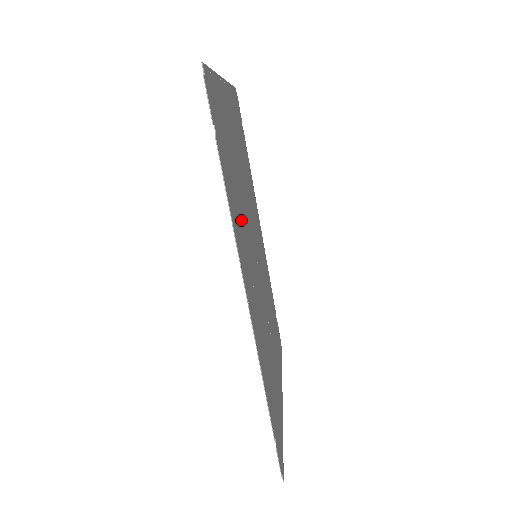
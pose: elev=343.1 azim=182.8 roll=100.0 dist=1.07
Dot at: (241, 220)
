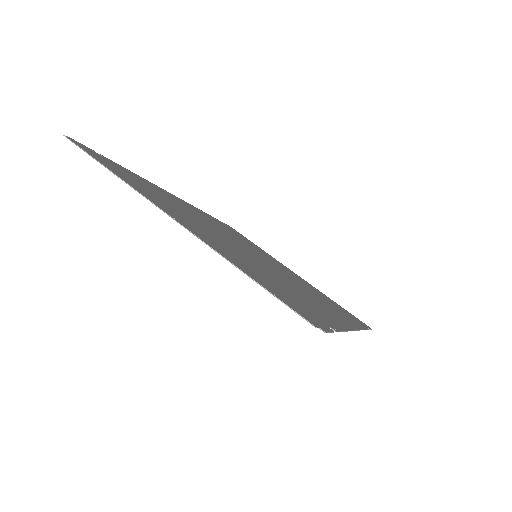
Dot at: (296, 291)
